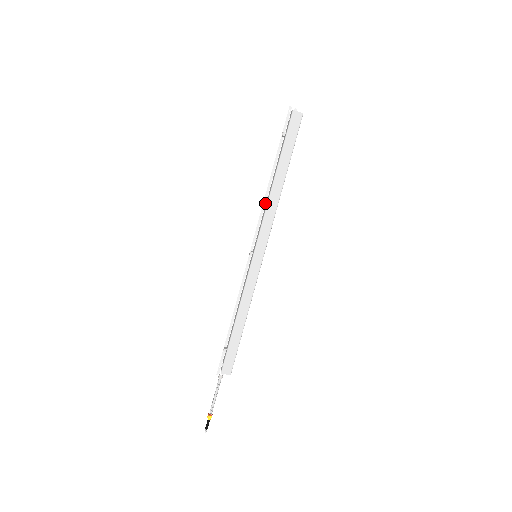
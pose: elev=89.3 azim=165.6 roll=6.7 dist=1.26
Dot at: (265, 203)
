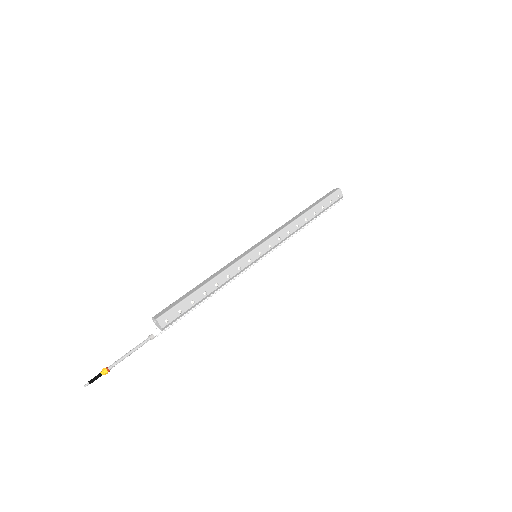
Dot at: occluded
